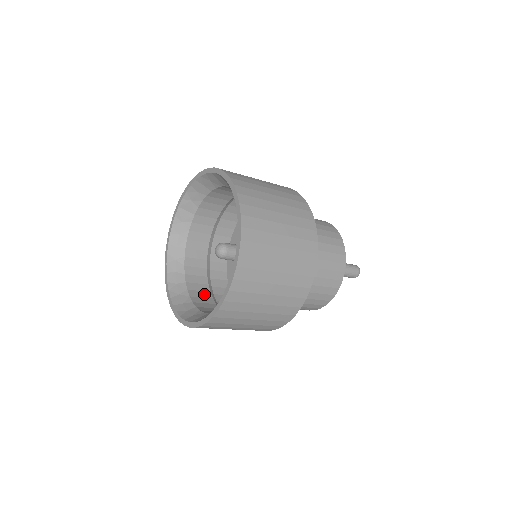
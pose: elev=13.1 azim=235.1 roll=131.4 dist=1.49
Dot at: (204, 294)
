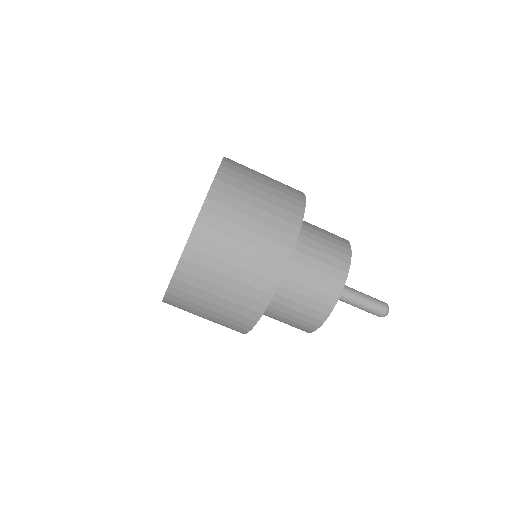
Dot at: occluded
